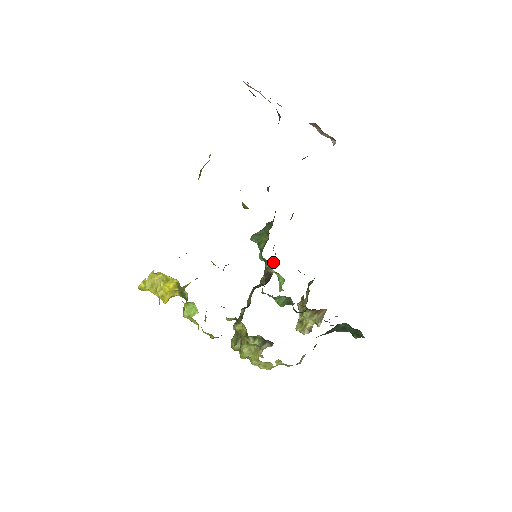
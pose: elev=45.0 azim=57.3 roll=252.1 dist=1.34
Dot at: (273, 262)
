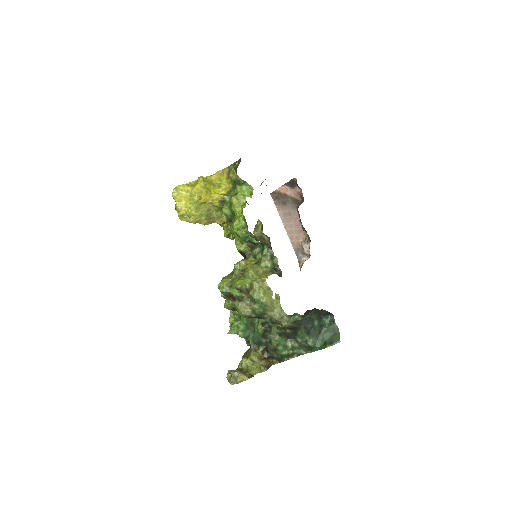
Dot at: occluded
